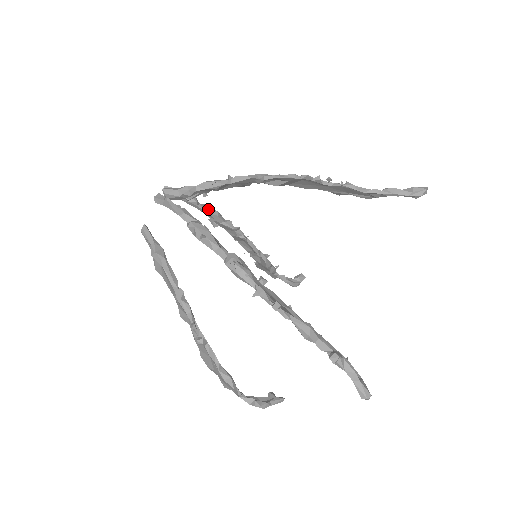
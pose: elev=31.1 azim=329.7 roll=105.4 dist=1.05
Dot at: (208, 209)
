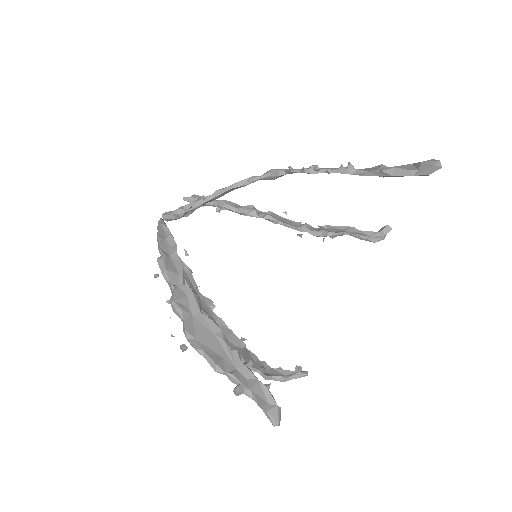
Dot at: (226, 208)
